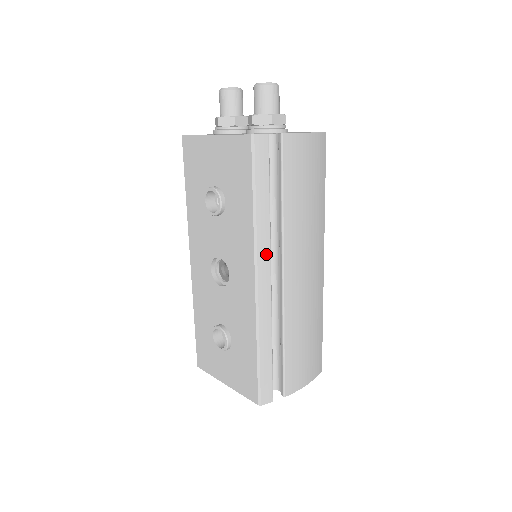
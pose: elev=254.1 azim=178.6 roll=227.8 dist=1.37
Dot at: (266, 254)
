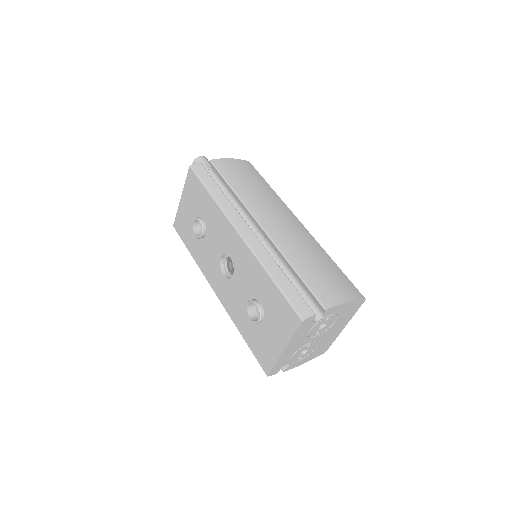
Dot at: (236, 216)
